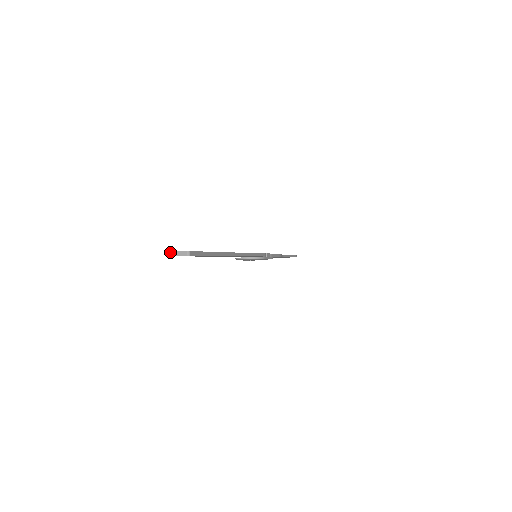
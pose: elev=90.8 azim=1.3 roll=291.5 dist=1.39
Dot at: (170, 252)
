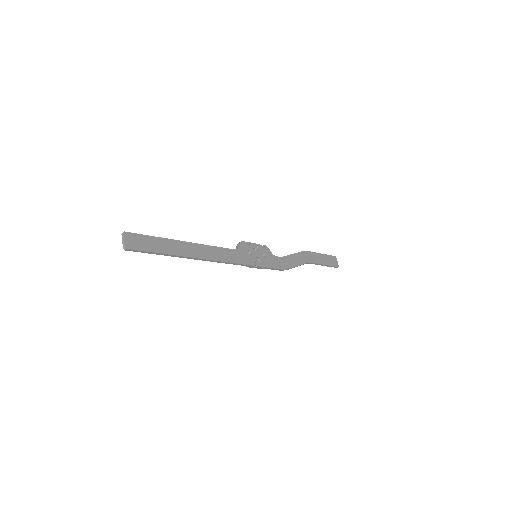
Dot at: (123, 233)
